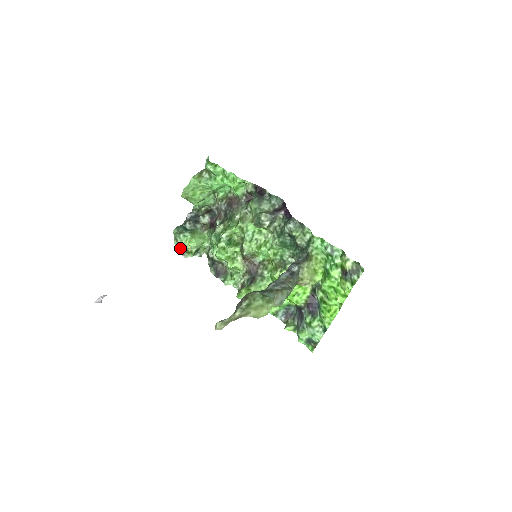
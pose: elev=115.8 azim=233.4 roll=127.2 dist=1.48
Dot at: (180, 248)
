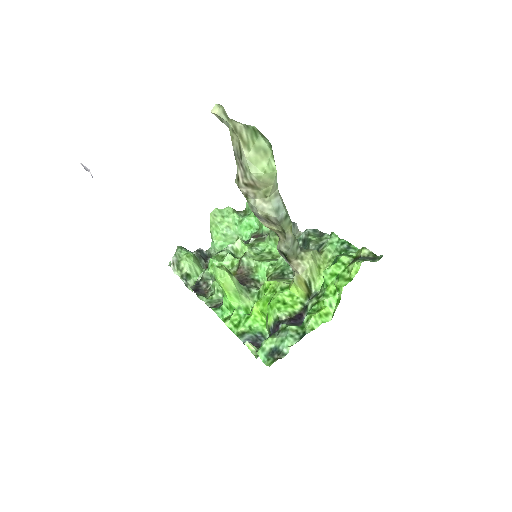
Dot at: (175, 255)
